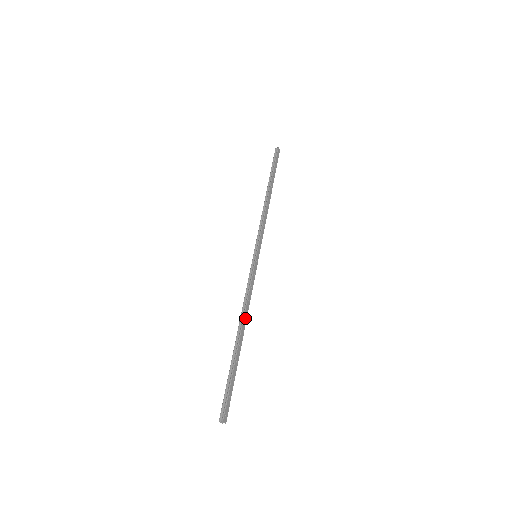
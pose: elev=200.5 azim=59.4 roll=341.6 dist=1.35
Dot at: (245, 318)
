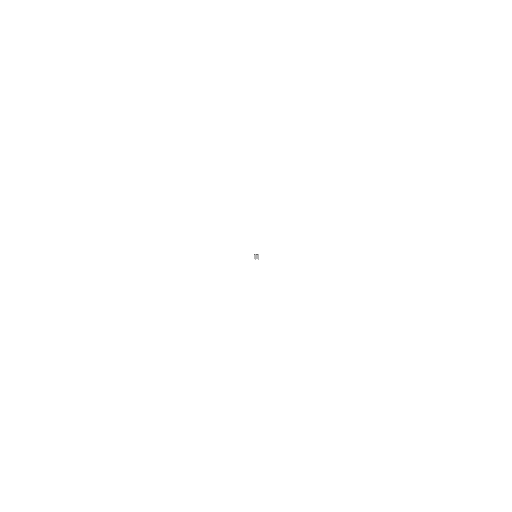
Dot at: occluded
